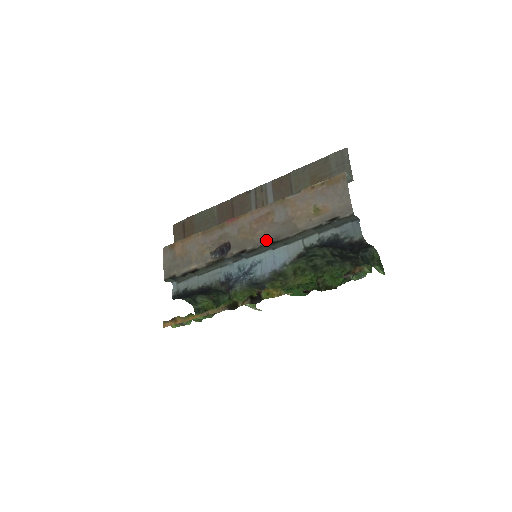
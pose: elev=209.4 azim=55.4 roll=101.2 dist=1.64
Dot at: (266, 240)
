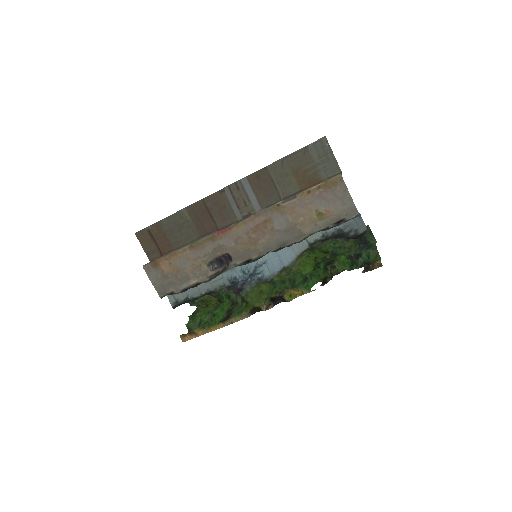
Dot at: (271, 248)
